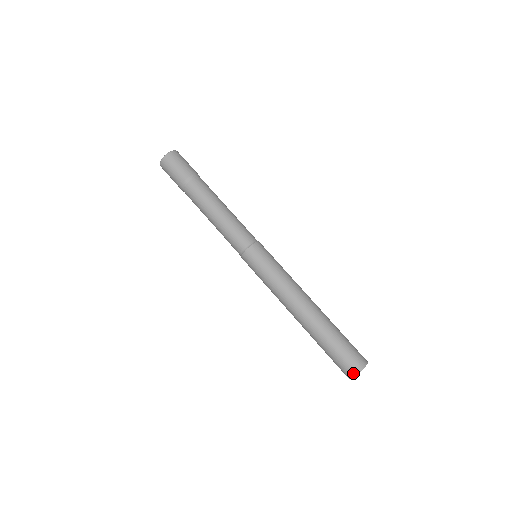
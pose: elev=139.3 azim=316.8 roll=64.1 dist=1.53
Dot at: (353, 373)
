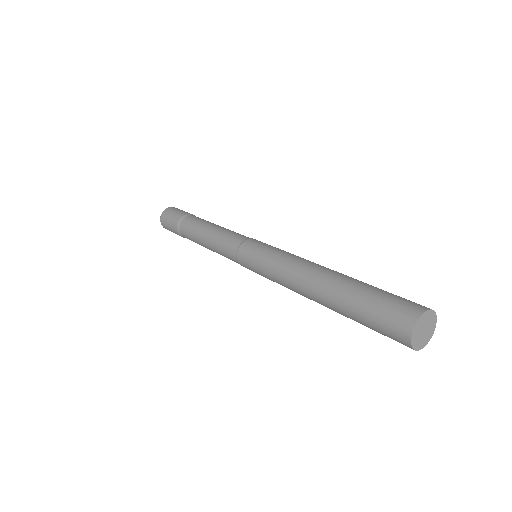
Dot at: (407, 329)
